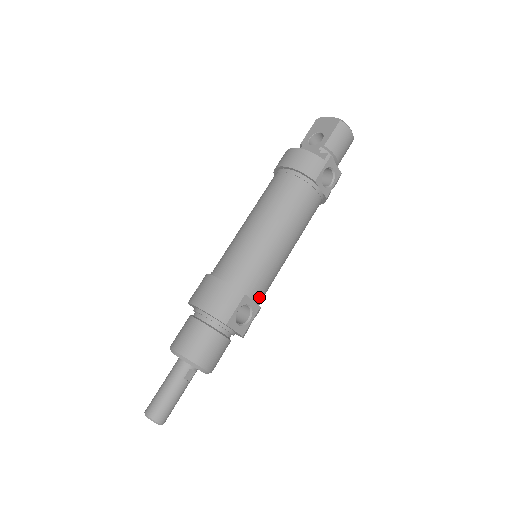
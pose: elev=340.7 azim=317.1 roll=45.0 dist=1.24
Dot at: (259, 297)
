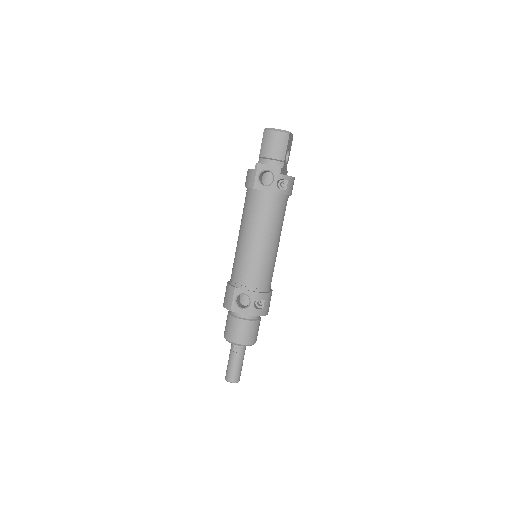
Dot at: (251, 285)
